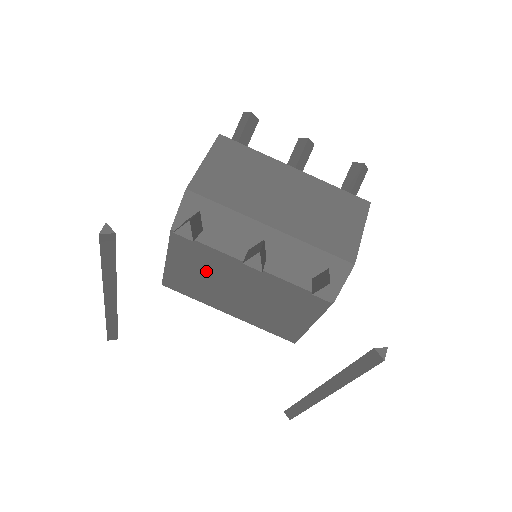
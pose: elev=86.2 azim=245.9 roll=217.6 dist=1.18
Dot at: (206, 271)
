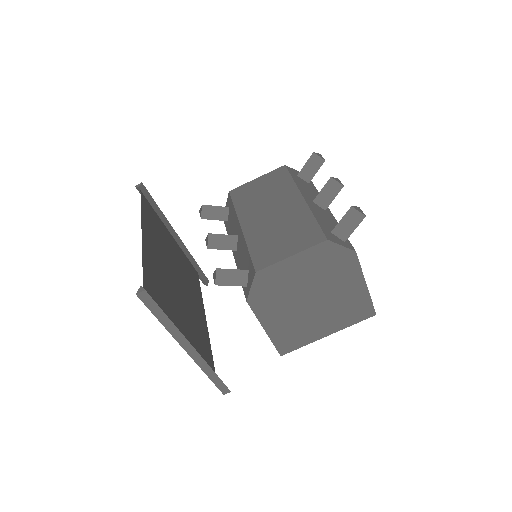
Dot at: occluded
